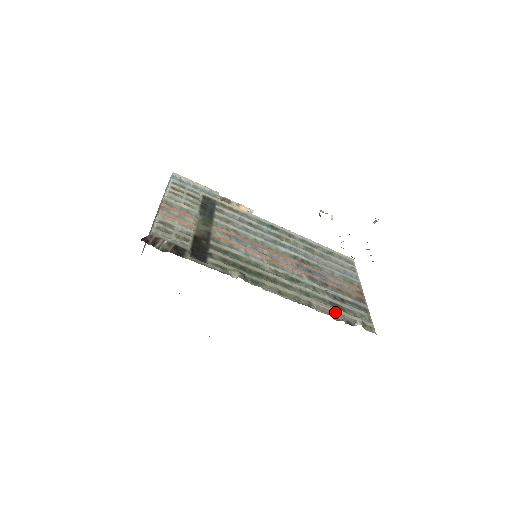
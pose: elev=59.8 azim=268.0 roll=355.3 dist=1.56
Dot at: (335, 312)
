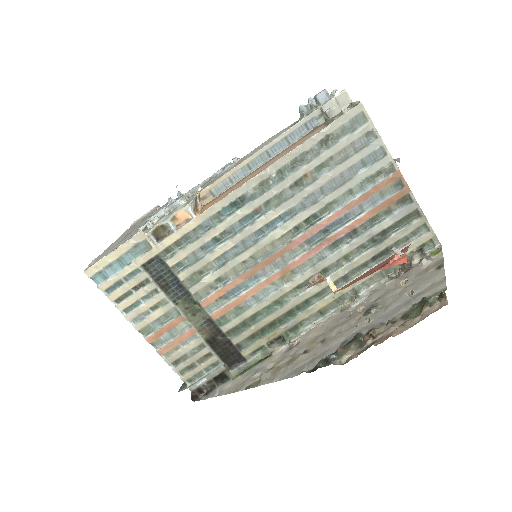
Dot at: (384, 269)
